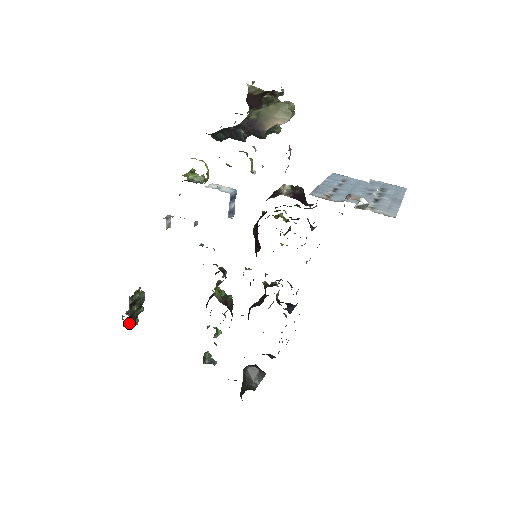
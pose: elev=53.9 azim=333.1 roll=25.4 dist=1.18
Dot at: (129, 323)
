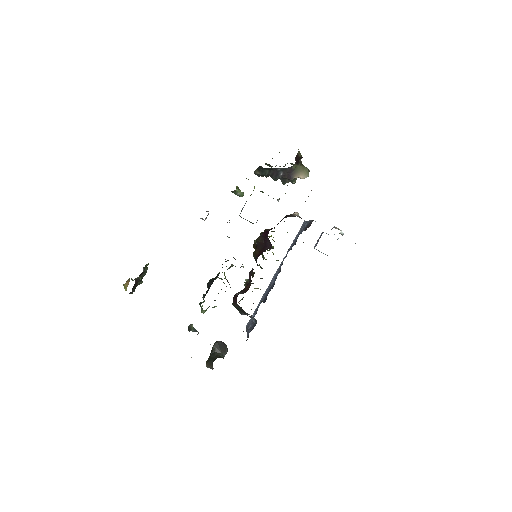
Dot at: (133, 289)
